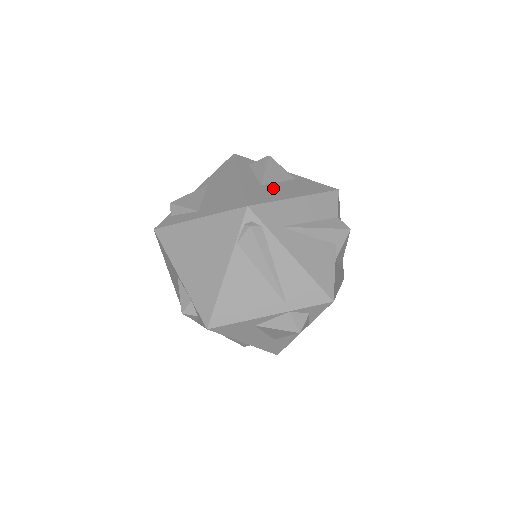
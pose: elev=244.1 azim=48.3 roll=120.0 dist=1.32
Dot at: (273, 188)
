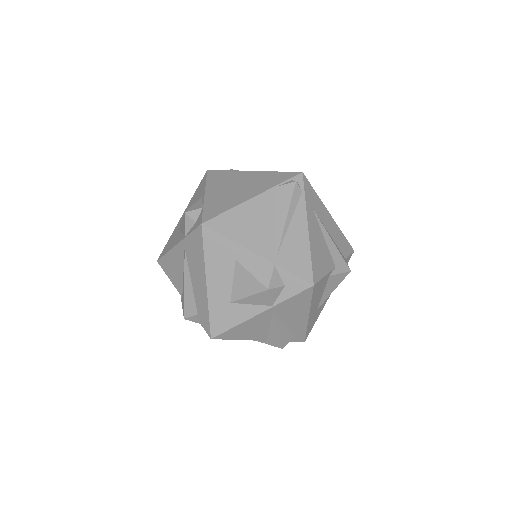
Dot at: occluded
